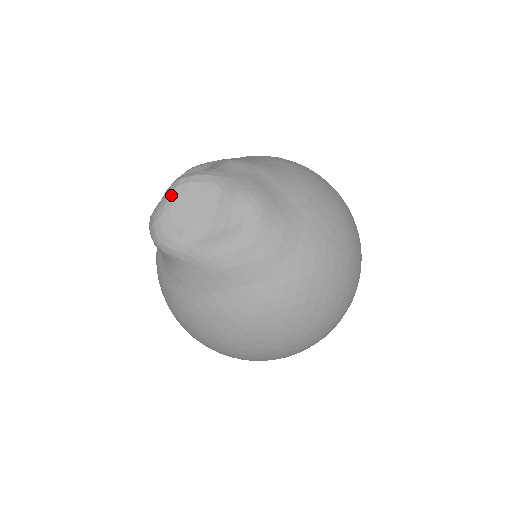
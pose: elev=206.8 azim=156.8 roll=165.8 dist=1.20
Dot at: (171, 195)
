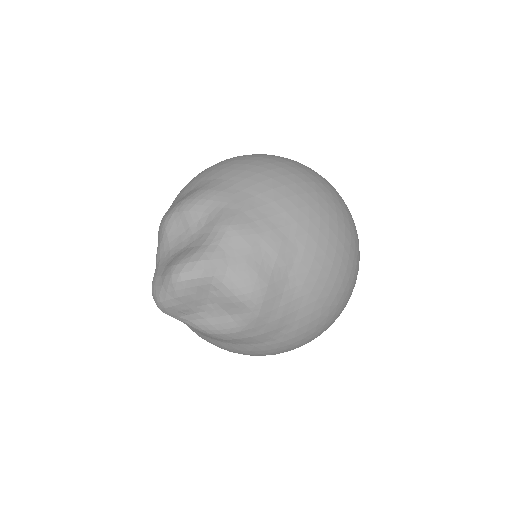
Dot at: (171, 288)
